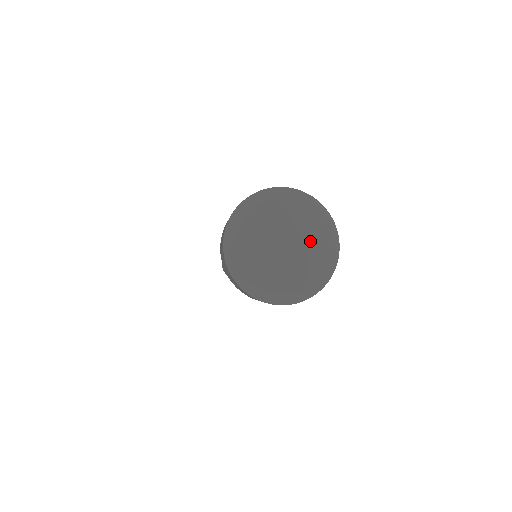
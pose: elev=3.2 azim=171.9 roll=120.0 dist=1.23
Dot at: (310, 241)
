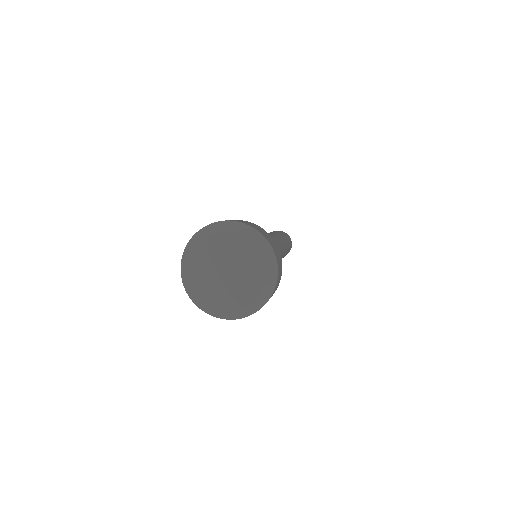
Dot at: (249, 275)
